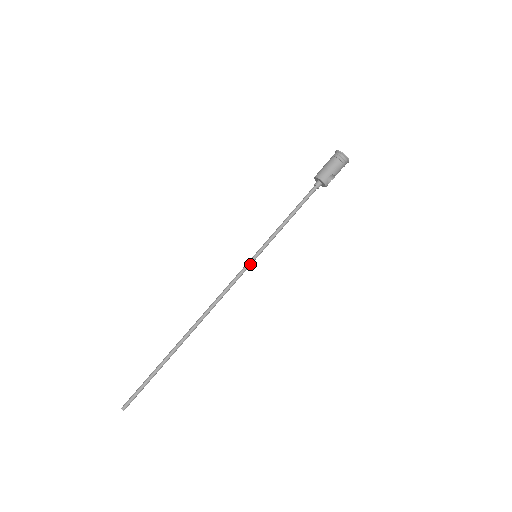
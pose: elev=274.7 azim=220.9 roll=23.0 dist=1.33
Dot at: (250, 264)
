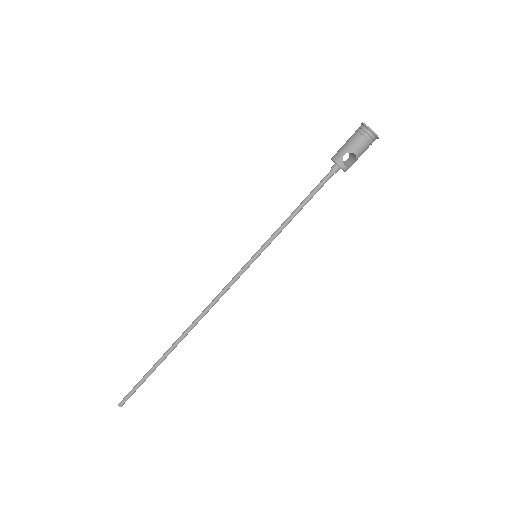
Dot at: (248, 265)
